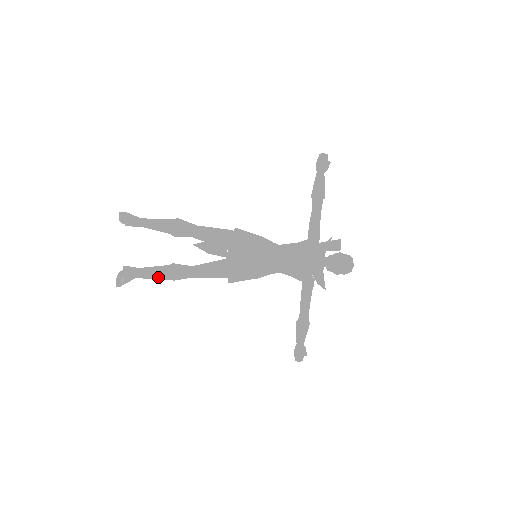
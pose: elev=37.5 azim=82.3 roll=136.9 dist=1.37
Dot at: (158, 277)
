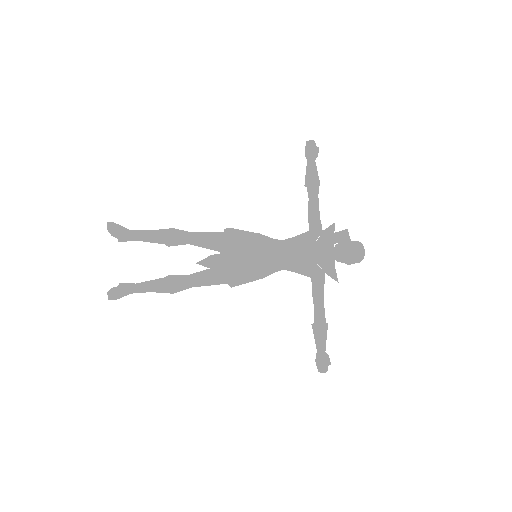
Dot at: (154, 289)
